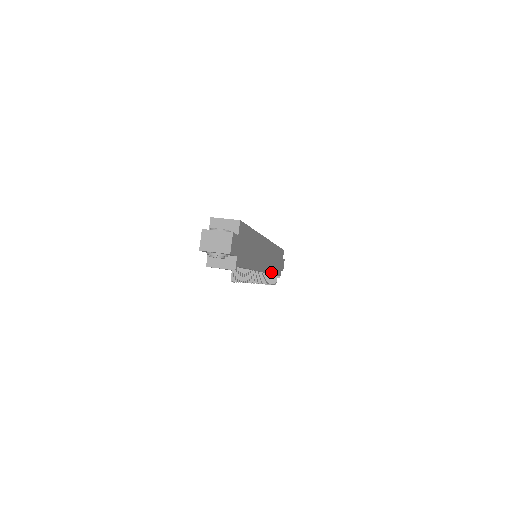
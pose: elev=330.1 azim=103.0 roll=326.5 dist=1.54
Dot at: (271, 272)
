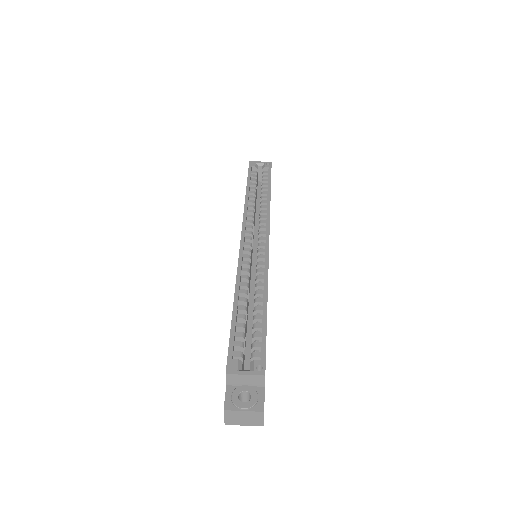
Dot at: occluded
